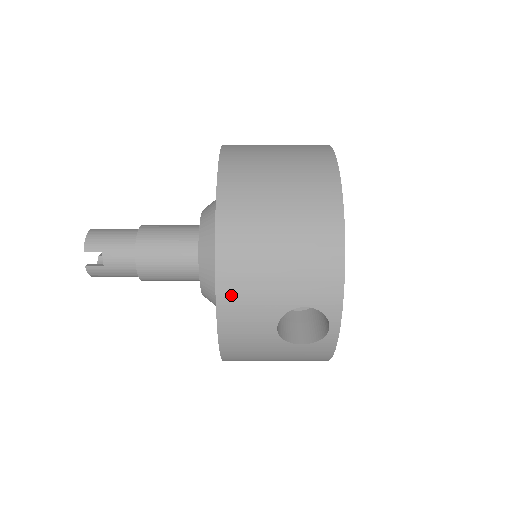
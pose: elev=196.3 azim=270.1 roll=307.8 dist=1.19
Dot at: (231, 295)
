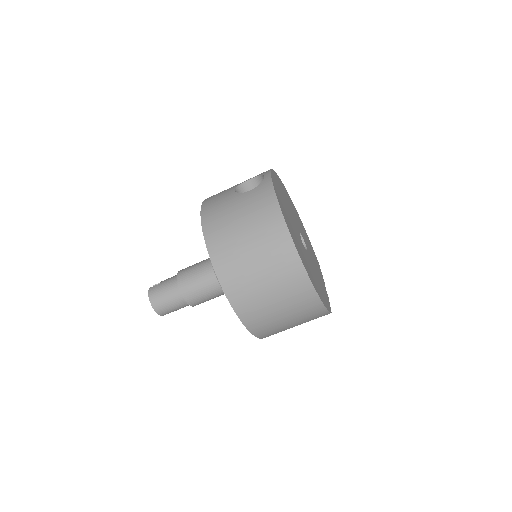
Dot at: occluded
